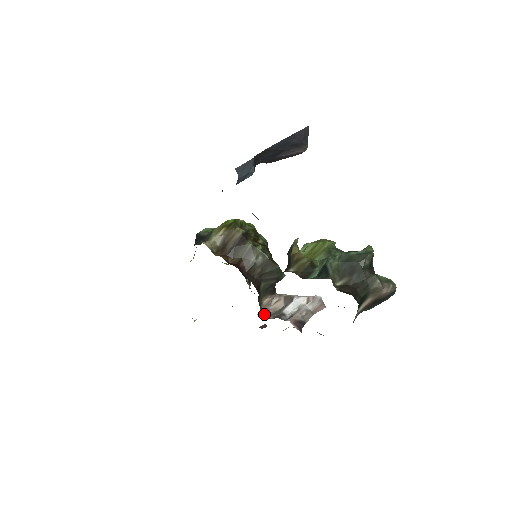
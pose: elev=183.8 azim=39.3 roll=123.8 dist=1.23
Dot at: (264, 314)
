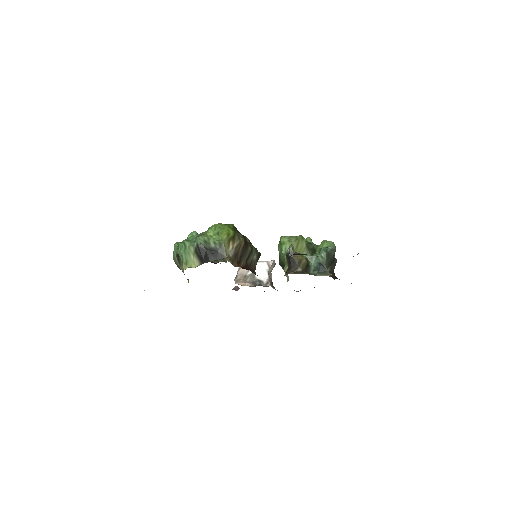
Dot at: (238, 281)
